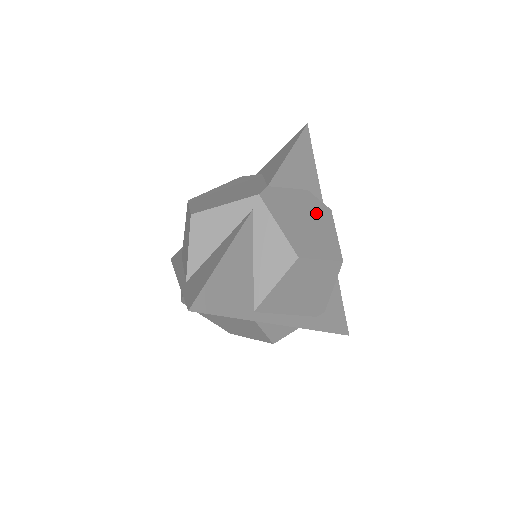
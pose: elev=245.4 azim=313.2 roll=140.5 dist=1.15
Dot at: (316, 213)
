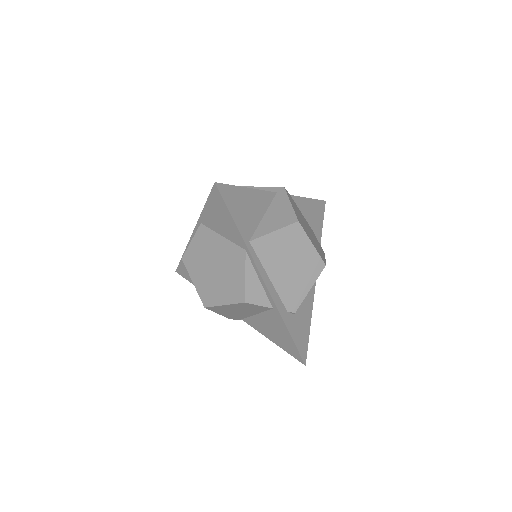
Dot at: (315, 238)
